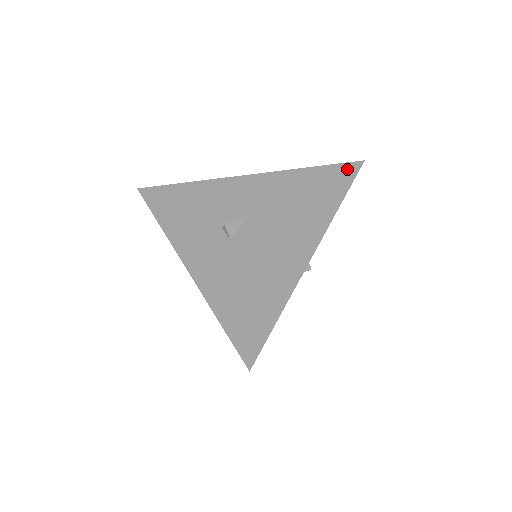
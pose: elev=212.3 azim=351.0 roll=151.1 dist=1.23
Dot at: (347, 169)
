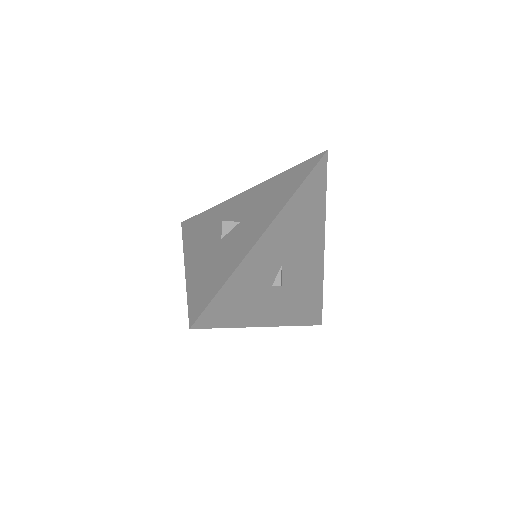
Dot at: (321, 168)
